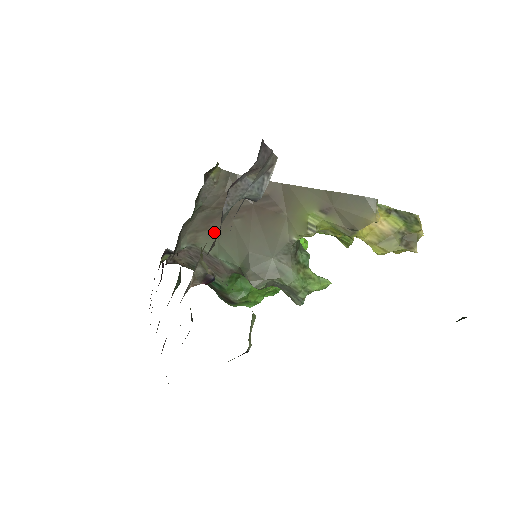
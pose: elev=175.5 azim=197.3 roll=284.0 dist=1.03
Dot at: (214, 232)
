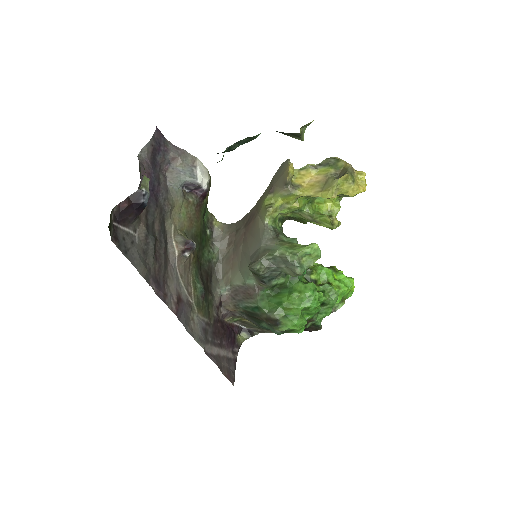
Dot at: (235, 266)
